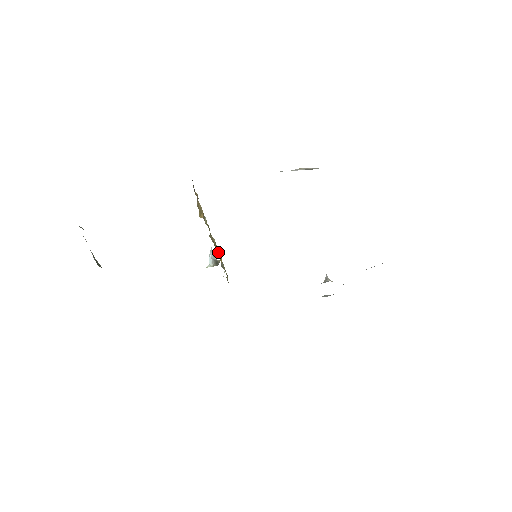
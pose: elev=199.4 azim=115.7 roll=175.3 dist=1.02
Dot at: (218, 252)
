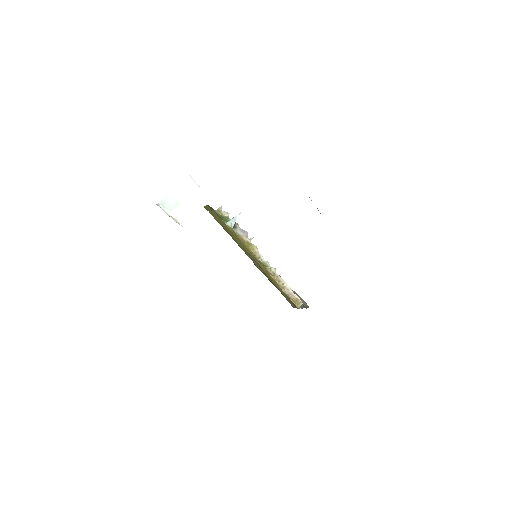
Dot at: (247, 240)
